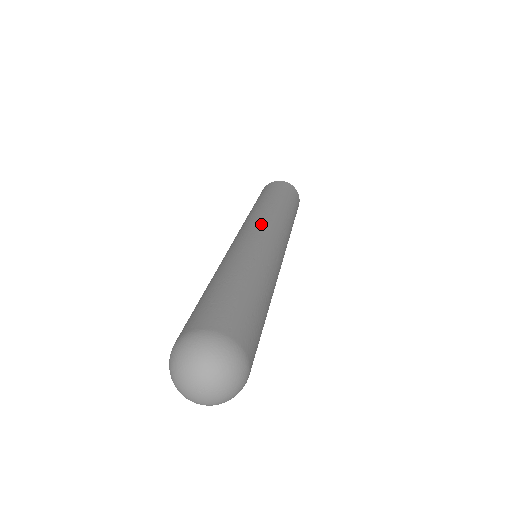
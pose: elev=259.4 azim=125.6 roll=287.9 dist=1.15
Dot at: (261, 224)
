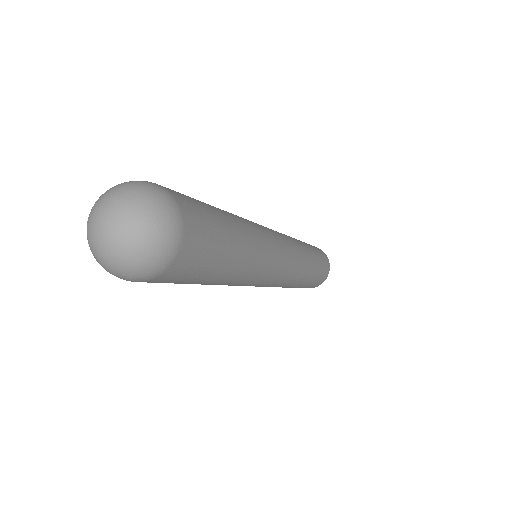
Dot at: (284, 237)
